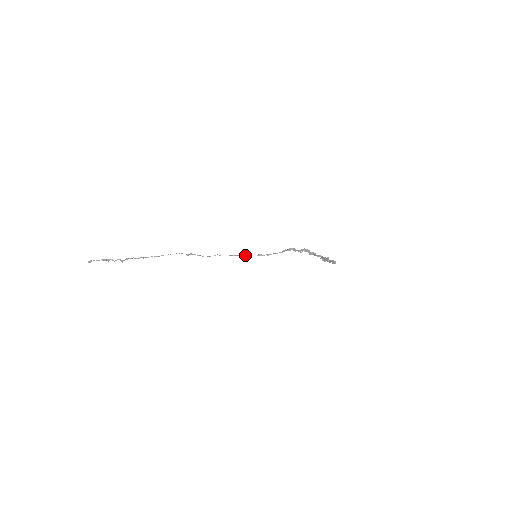
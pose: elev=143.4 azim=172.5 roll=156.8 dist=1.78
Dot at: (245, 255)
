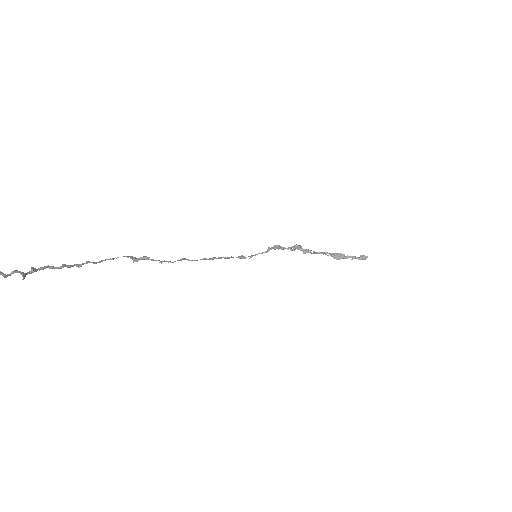
Dot at: (224, 257)
